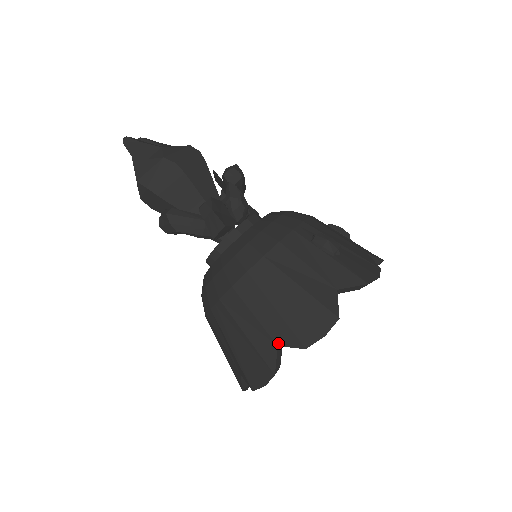
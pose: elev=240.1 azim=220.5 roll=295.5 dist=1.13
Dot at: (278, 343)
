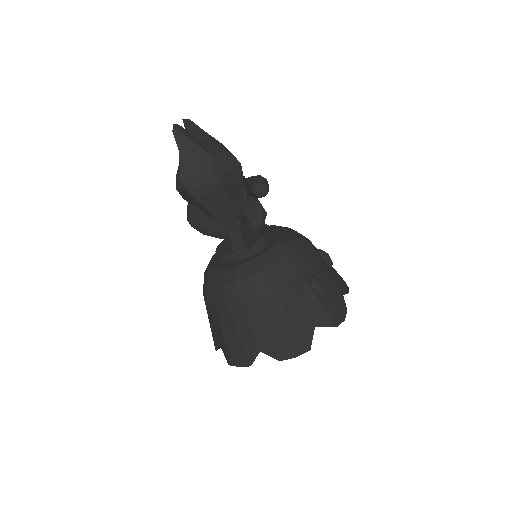
Dot at: (261, 350)
